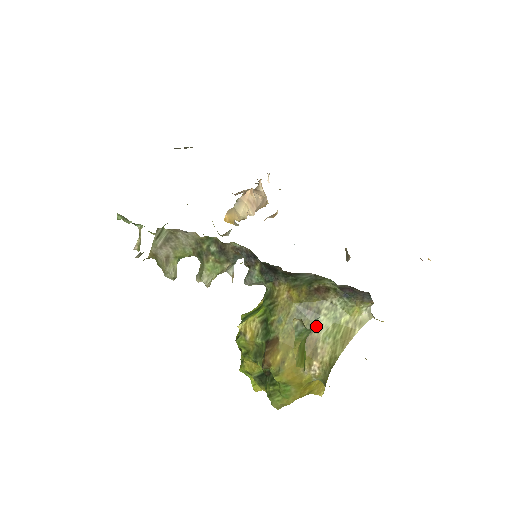
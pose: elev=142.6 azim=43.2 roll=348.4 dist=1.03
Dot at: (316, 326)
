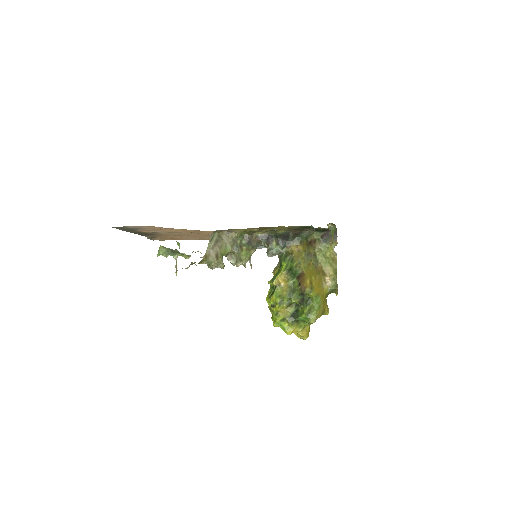
Dot at: (318, 261)
